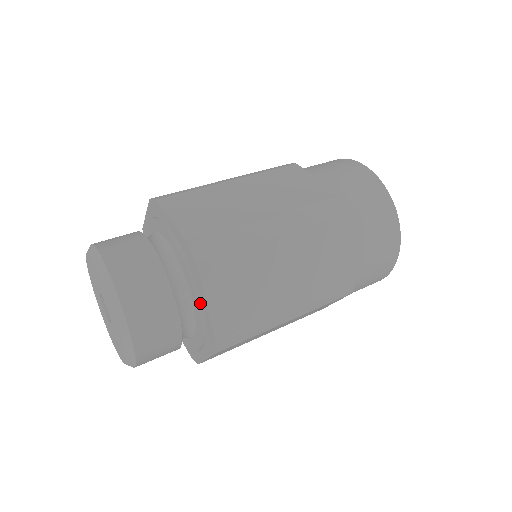
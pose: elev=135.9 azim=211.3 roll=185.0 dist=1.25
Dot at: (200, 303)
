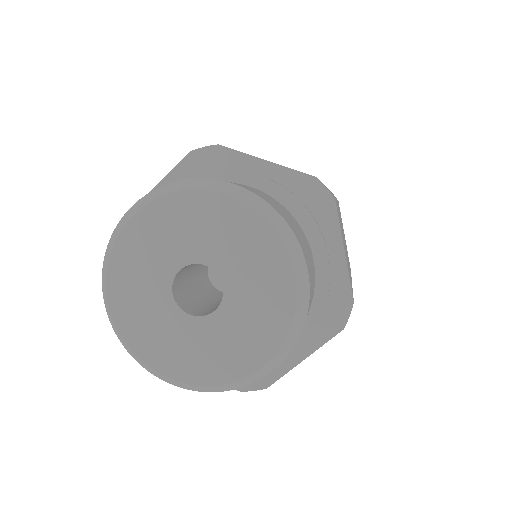
Dot at: (329, 258)
